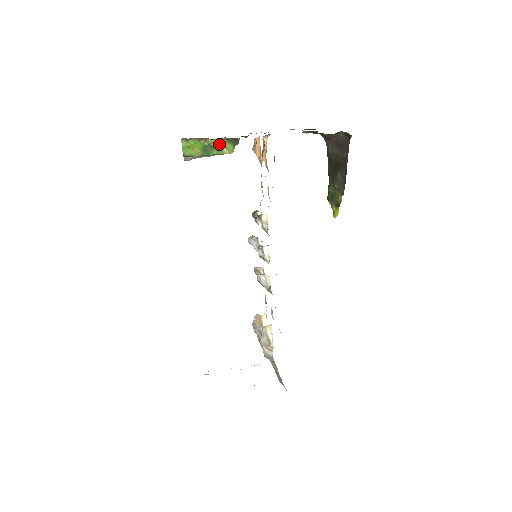
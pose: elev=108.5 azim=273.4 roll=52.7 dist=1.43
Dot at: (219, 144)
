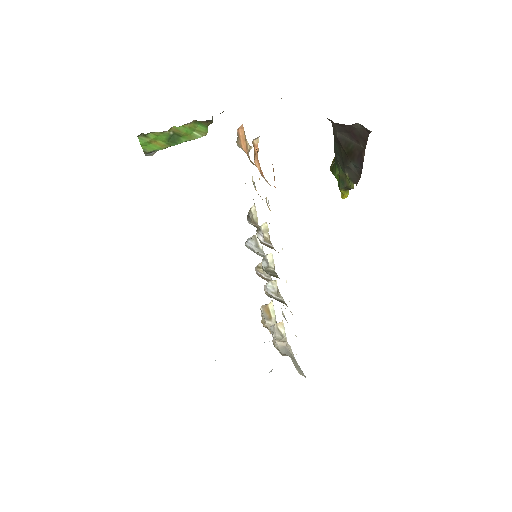
Dot at: (188, 129)
